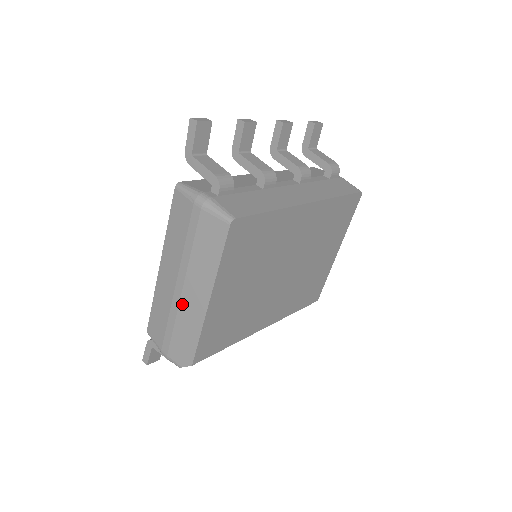
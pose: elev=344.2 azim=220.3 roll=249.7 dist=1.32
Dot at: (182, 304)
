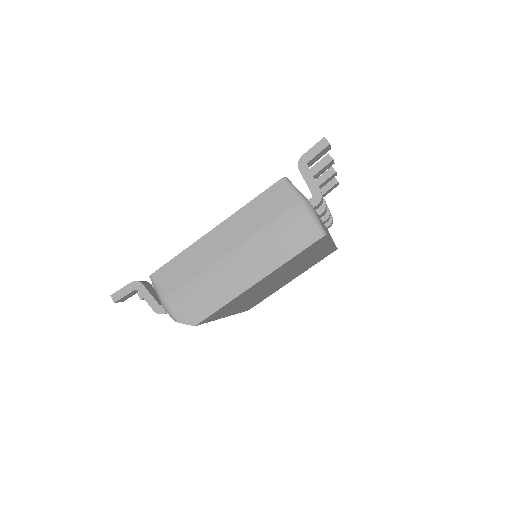
Dot at: (225, 271)
